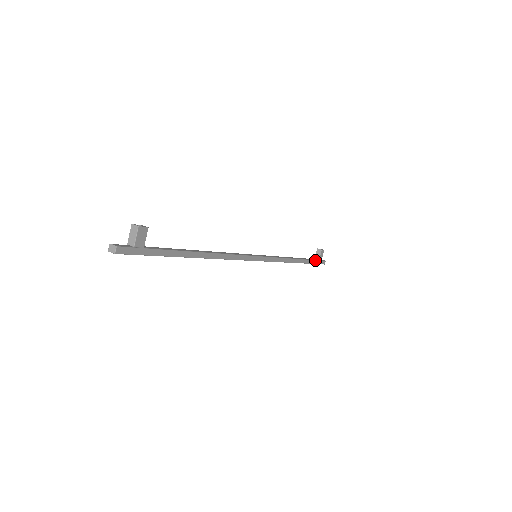
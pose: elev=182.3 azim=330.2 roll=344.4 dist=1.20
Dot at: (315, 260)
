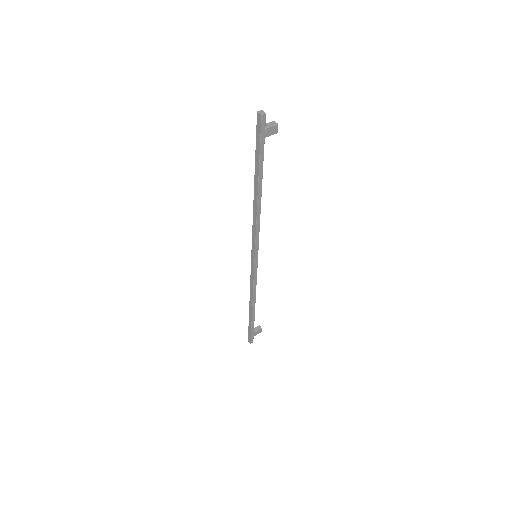
Dot at: occluded
